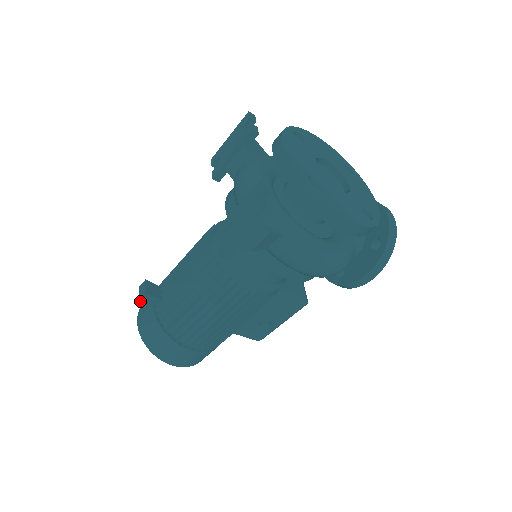
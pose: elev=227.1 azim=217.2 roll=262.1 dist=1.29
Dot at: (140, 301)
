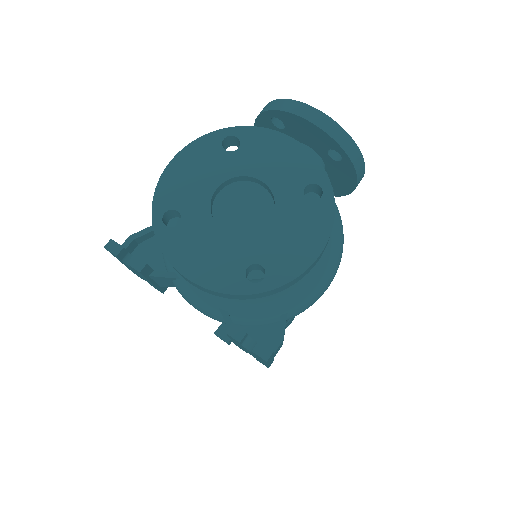
Dot at: (230, 343)
